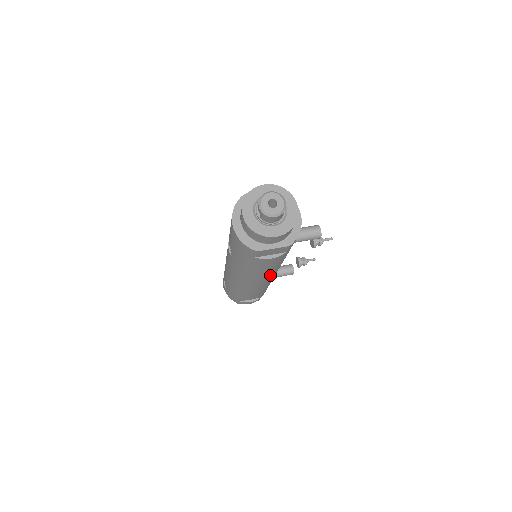
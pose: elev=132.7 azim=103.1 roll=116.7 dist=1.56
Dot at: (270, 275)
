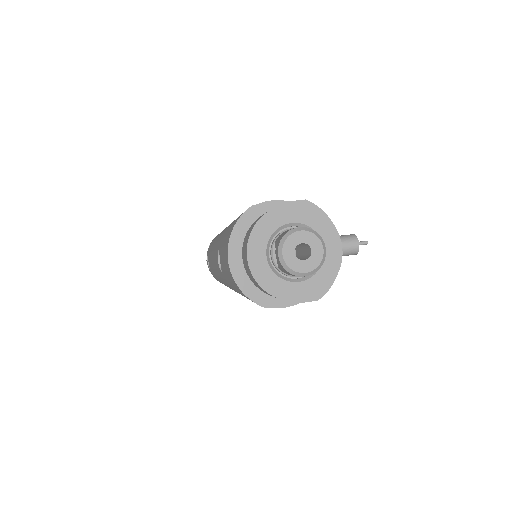
Dot at: occluded
